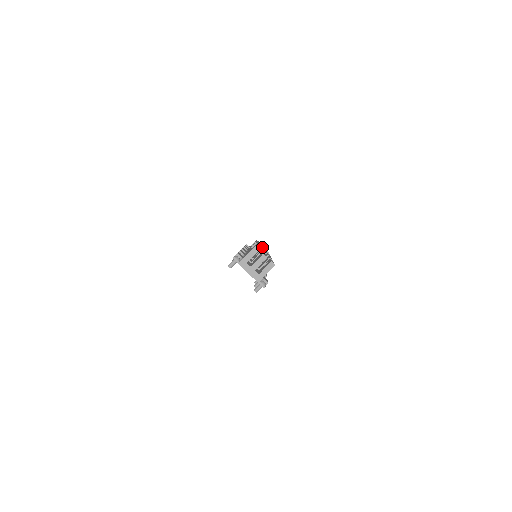
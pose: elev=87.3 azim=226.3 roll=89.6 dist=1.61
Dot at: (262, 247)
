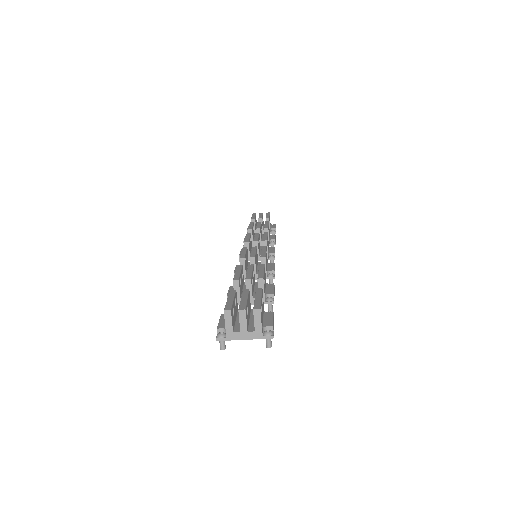
Dot at: (254, 240)
